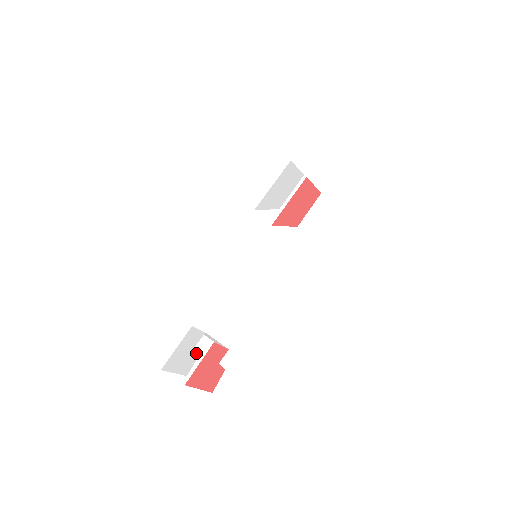
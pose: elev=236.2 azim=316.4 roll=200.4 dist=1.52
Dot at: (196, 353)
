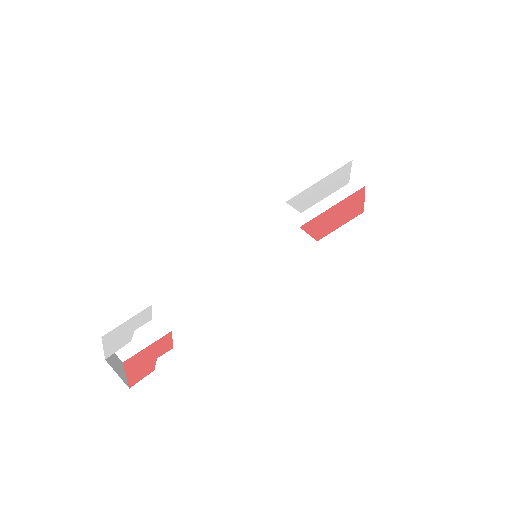
Dot at: (129, 338)
